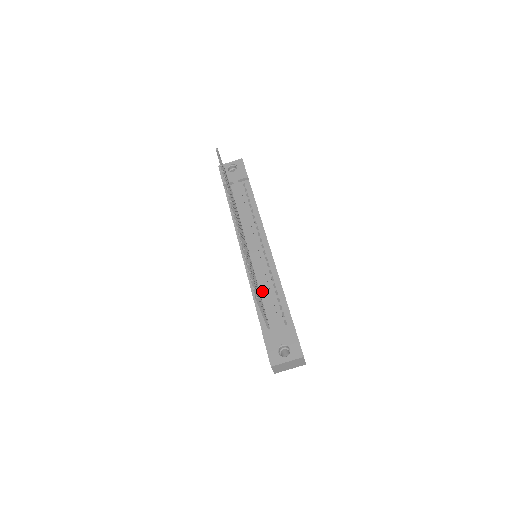
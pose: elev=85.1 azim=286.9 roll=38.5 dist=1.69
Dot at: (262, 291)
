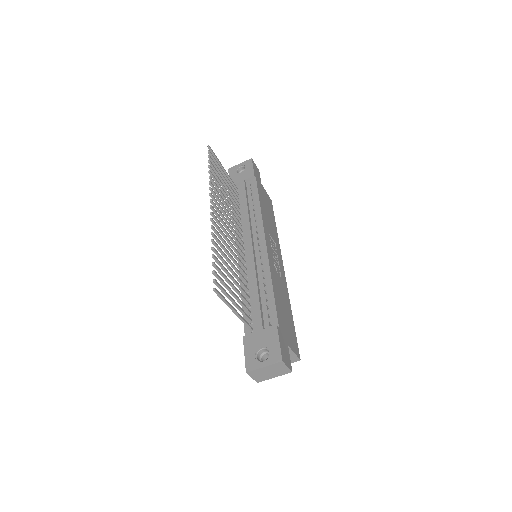
Dot at: (251, 291)
